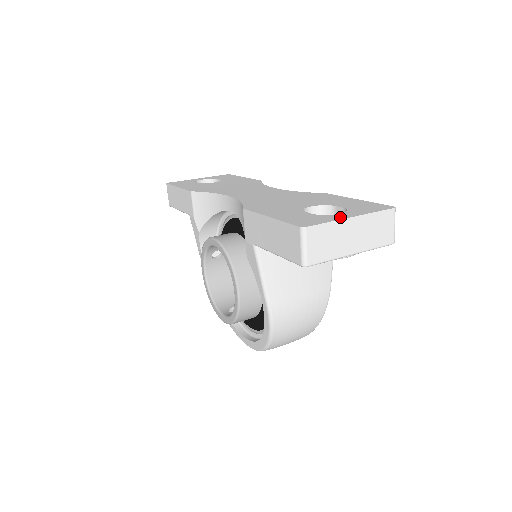
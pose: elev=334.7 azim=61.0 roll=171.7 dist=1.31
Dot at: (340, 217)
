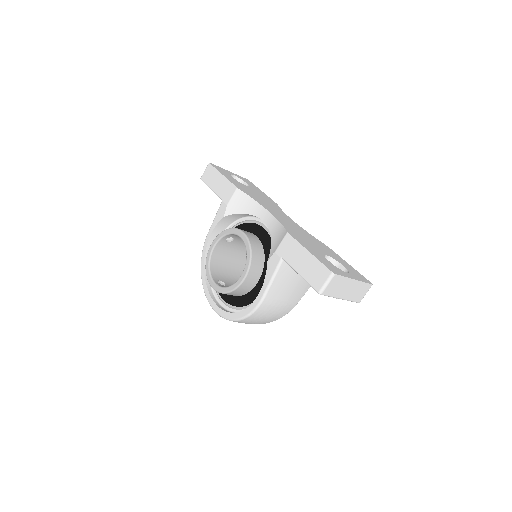
Dot at: (349, 276)
